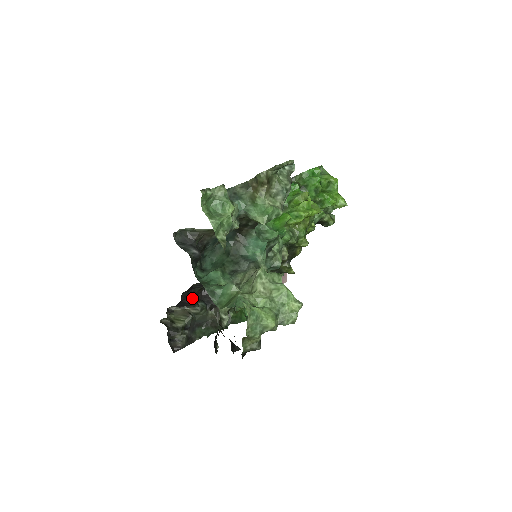
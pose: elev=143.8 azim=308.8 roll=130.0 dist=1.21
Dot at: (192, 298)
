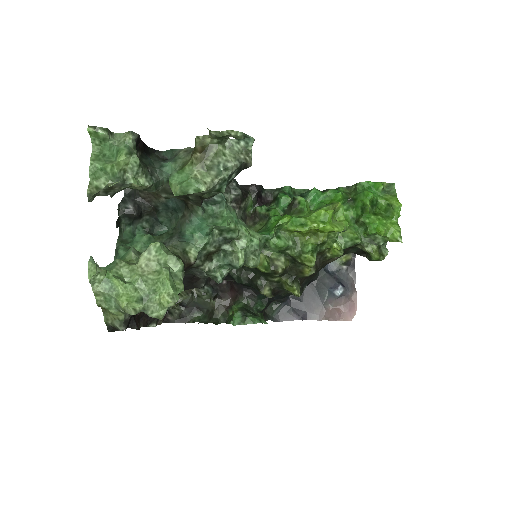
Dot at: occluded
